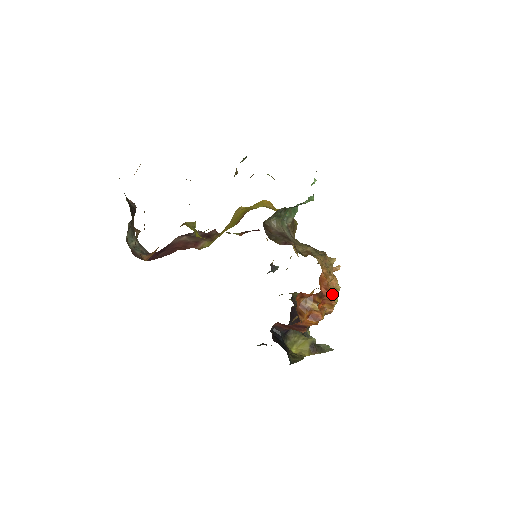
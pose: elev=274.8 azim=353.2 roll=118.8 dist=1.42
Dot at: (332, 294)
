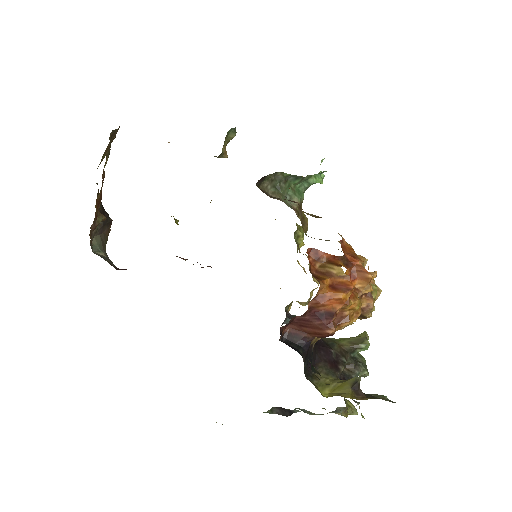
Dot at: occluded
